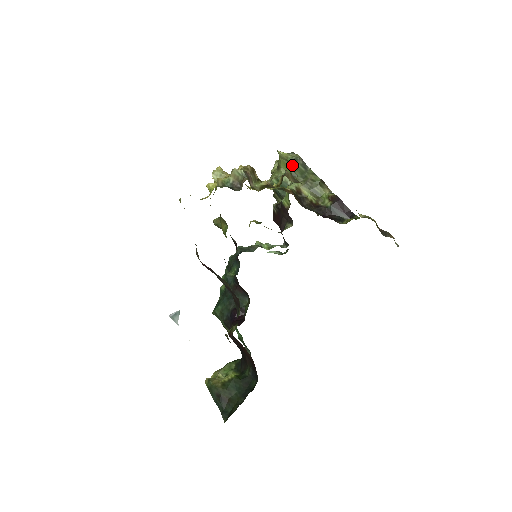
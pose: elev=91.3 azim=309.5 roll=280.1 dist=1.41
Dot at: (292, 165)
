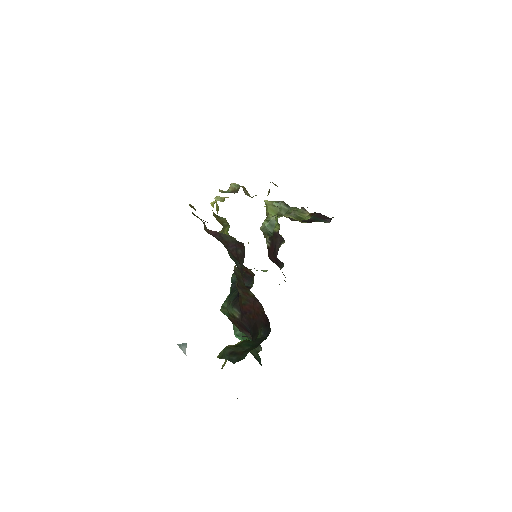
Dot at: (277, 208)
